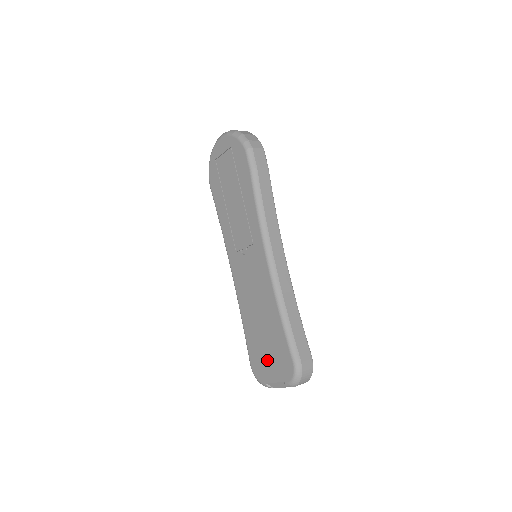
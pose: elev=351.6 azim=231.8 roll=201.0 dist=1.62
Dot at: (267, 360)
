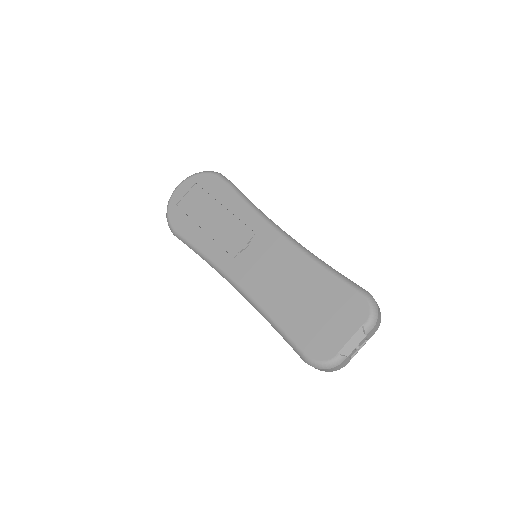
Dot at: (327, 324)
